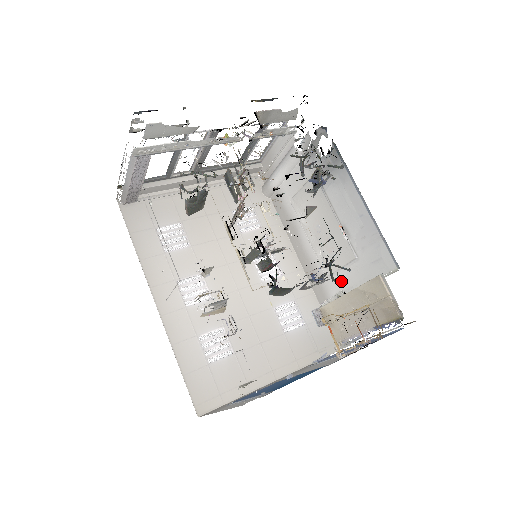
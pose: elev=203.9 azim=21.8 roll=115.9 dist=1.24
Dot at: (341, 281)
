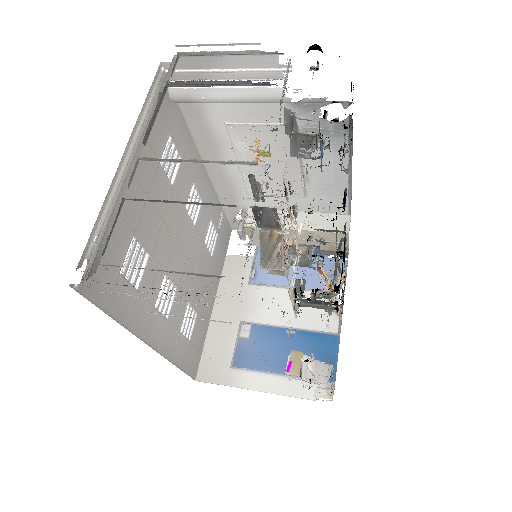
Dot at: (269, 201)
